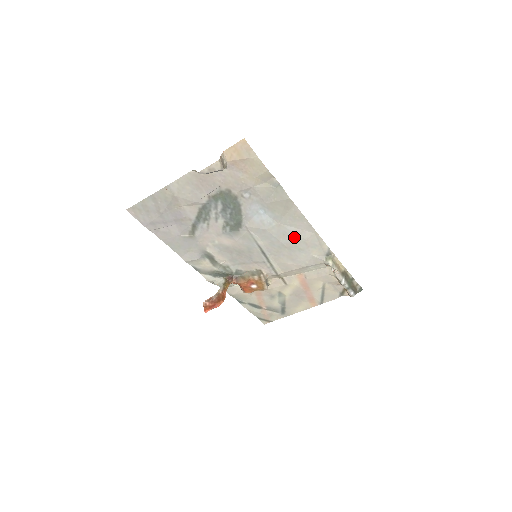
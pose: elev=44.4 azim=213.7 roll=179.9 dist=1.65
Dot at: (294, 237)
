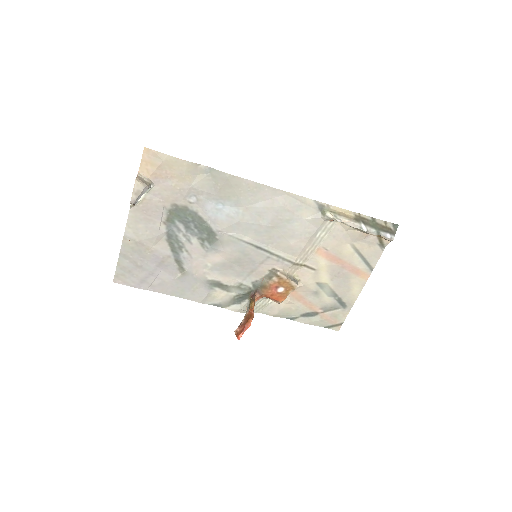
Dot at: (271, 211)
